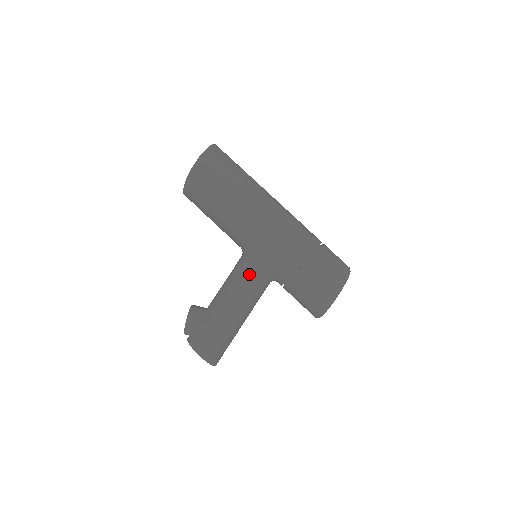
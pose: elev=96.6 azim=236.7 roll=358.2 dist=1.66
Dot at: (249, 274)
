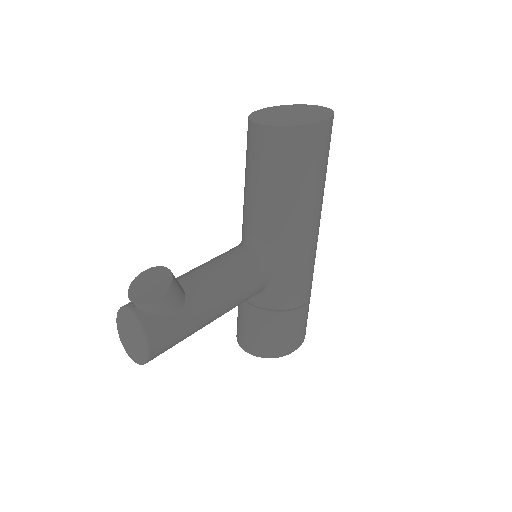
Dot at: (256, 282)
